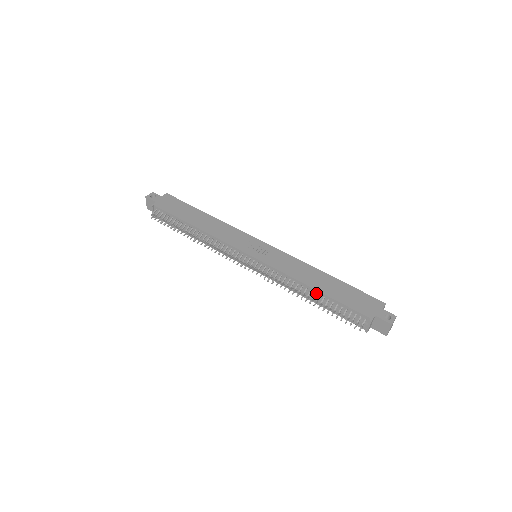
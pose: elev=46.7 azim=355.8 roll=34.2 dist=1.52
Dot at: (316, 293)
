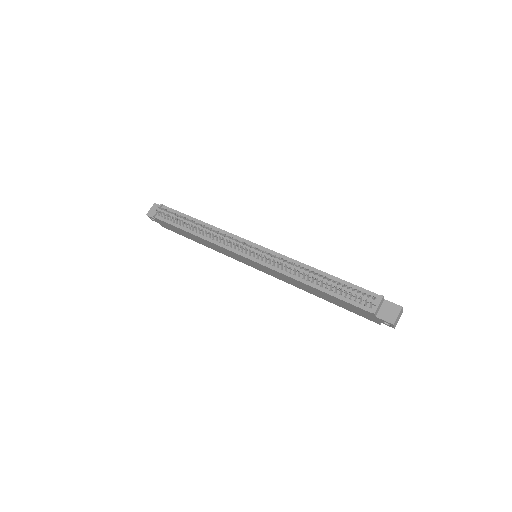
Dot at: occluded
